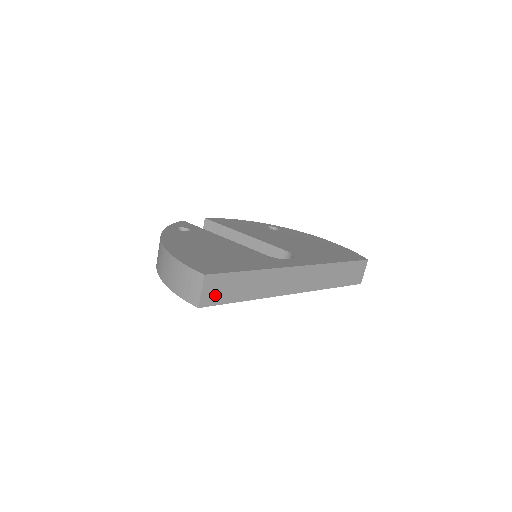
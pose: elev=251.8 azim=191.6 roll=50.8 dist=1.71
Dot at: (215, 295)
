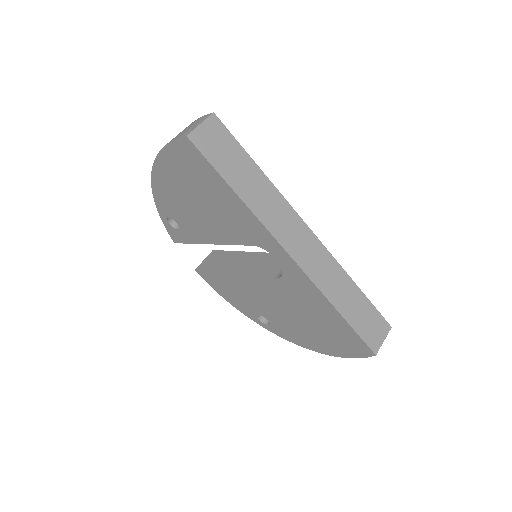
Dot at: (210, 145)
